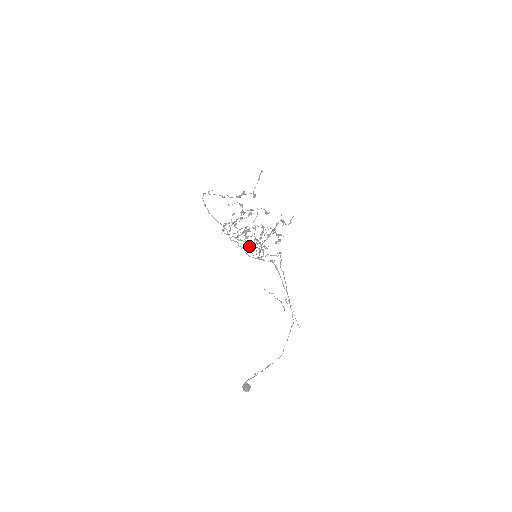
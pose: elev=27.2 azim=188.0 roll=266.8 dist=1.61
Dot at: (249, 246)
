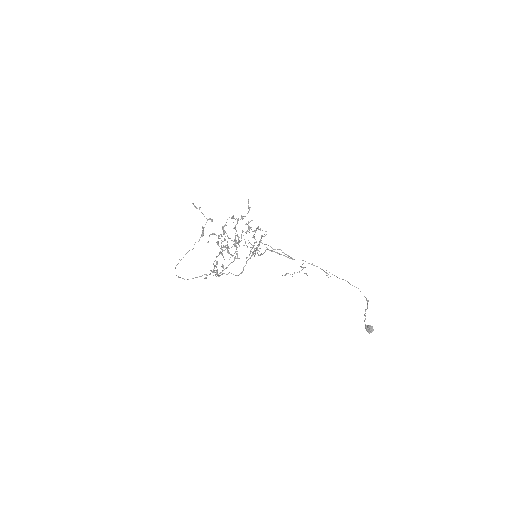
Dot at: occluded
